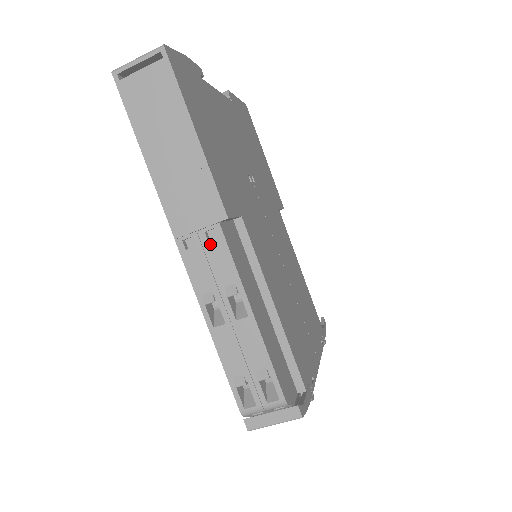
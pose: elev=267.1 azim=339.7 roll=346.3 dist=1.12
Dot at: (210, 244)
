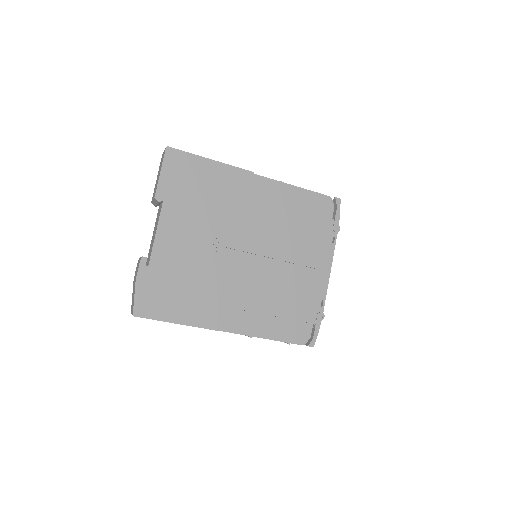
Dot at: occluded
